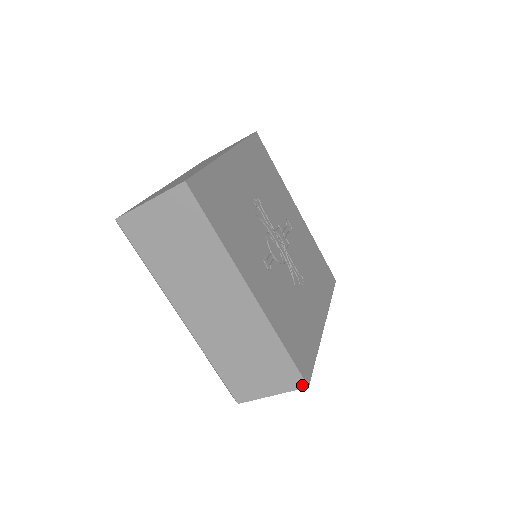
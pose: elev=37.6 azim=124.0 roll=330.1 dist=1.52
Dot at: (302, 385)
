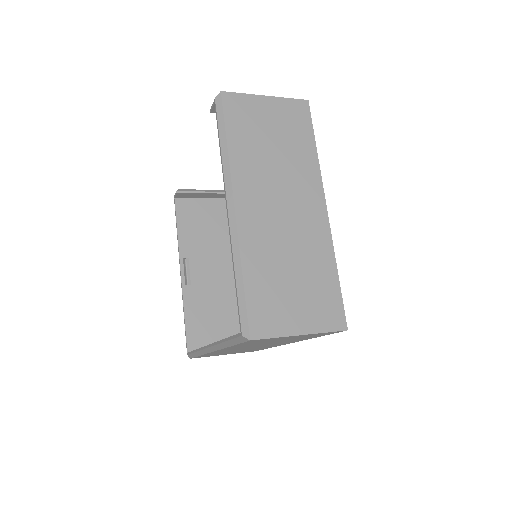
Dot at: (253, 351)
